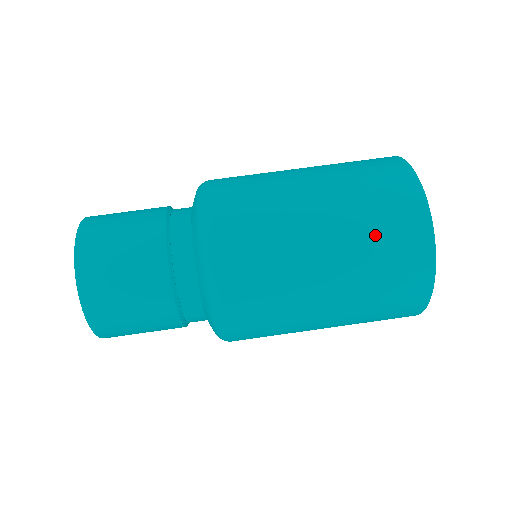
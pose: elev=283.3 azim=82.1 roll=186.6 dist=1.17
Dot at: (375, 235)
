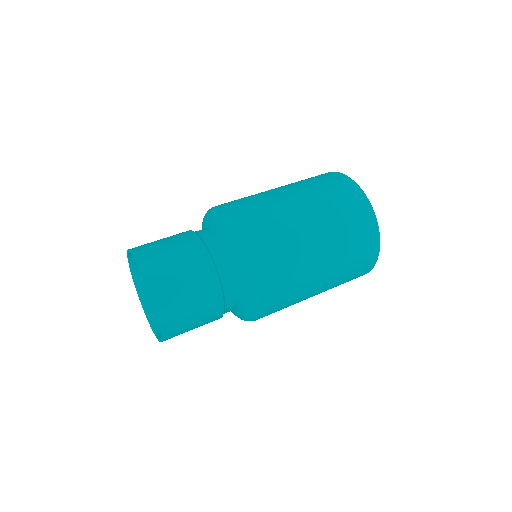
Dot at: (350, 245)
